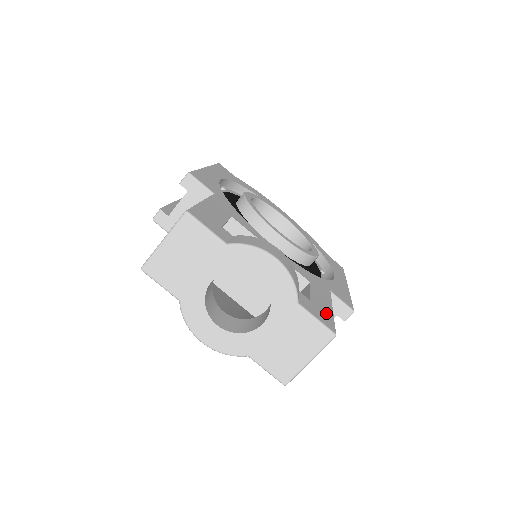
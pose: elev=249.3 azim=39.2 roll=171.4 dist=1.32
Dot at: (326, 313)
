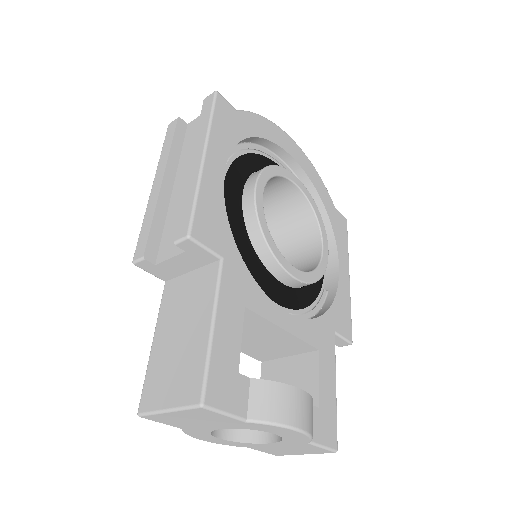
Dot at: (331, 412)
